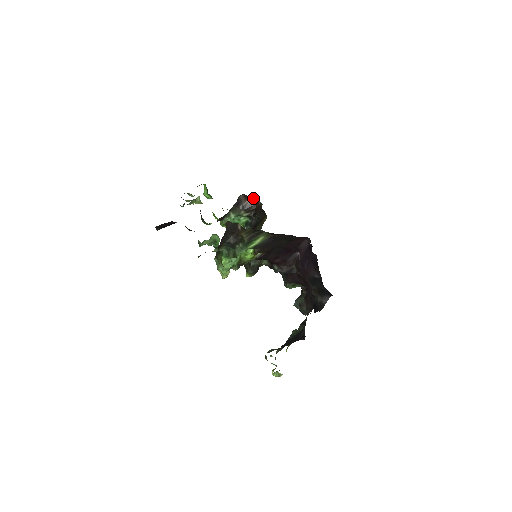
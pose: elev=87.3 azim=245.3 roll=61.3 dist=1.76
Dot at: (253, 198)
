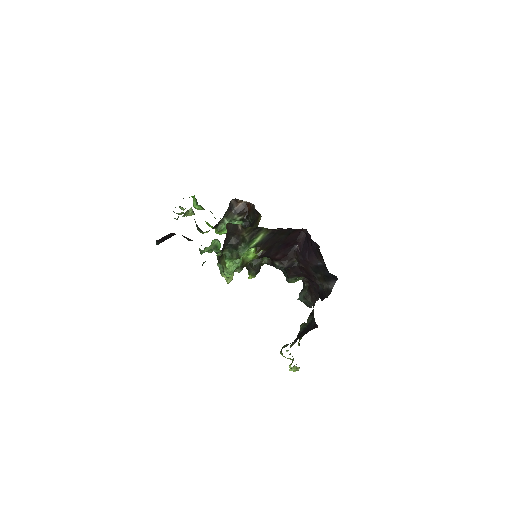
Dot at: (244, 201)
